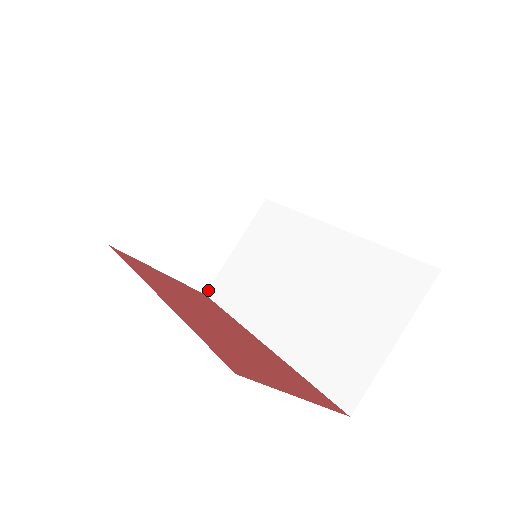
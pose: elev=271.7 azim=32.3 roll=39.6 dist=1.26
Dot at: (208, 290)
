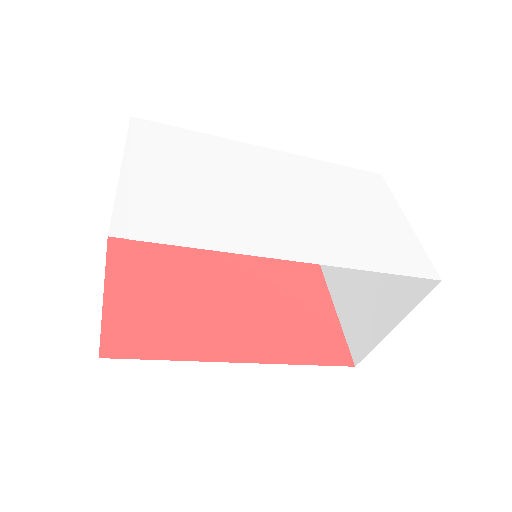
Dot at: (109, 232)
